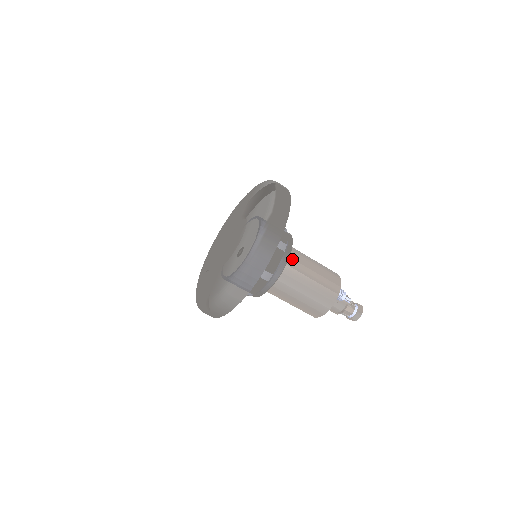
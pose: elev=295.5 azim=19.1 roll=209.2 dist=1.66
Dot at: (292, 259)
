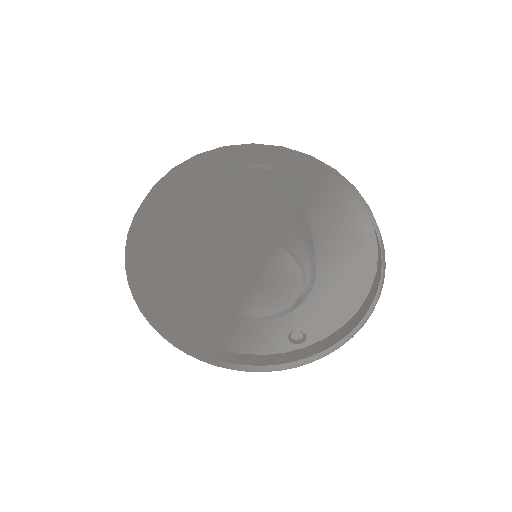
Dot at: occluded
